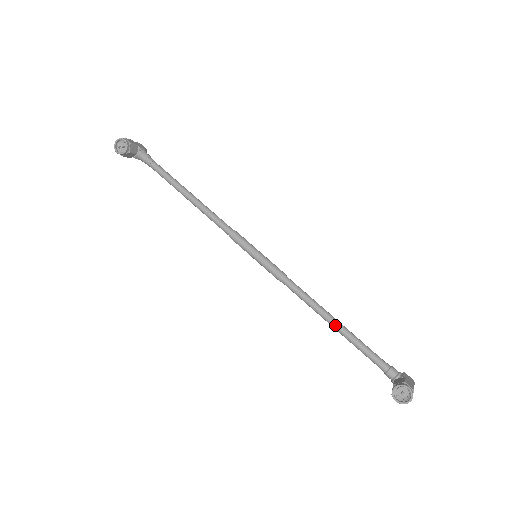
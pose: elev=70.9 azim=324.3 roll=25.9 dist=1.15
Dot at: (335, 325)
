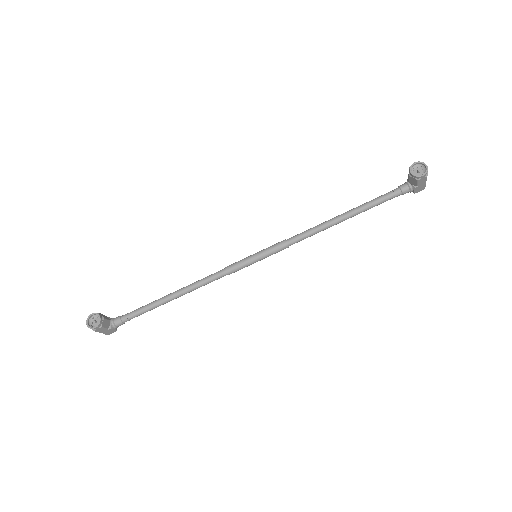
Dot at: (345, 215)
